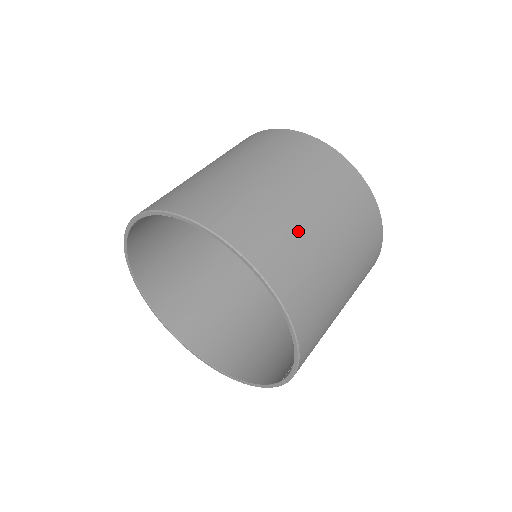
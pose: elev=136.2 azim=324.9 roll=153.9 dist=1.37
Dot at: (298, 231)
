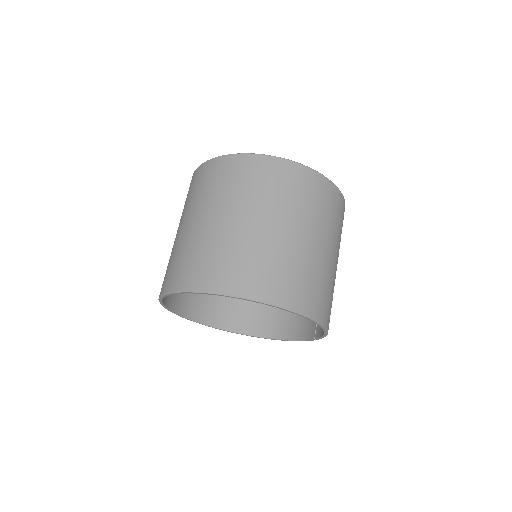
Dot at: (300, 259)
